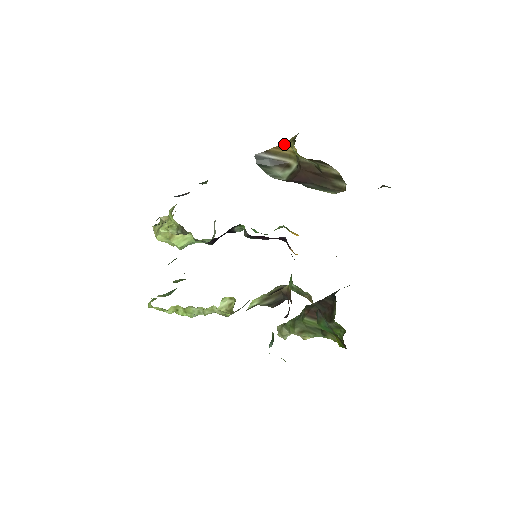
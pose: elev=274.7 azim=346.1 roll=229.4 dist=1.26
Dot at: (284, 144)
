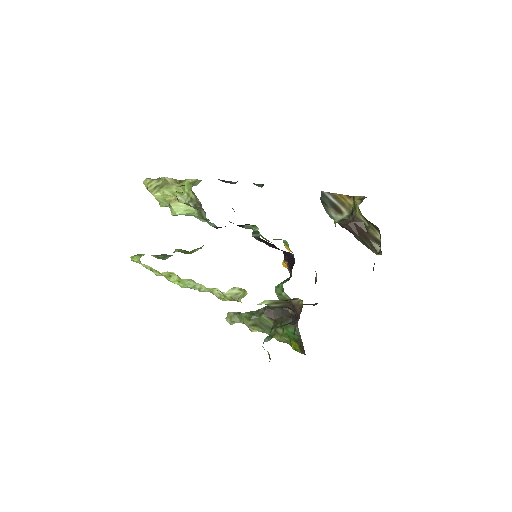
Dot at: (347, 195)
